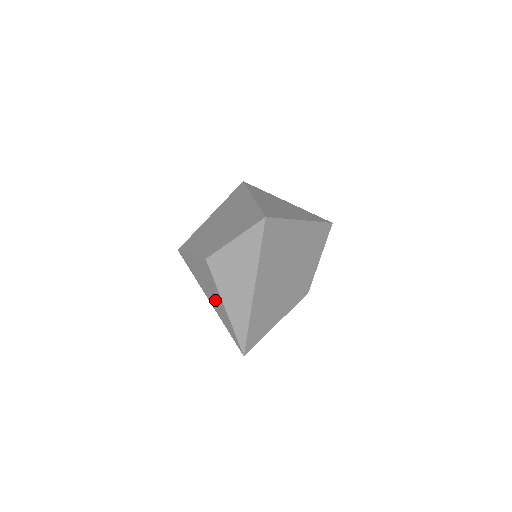
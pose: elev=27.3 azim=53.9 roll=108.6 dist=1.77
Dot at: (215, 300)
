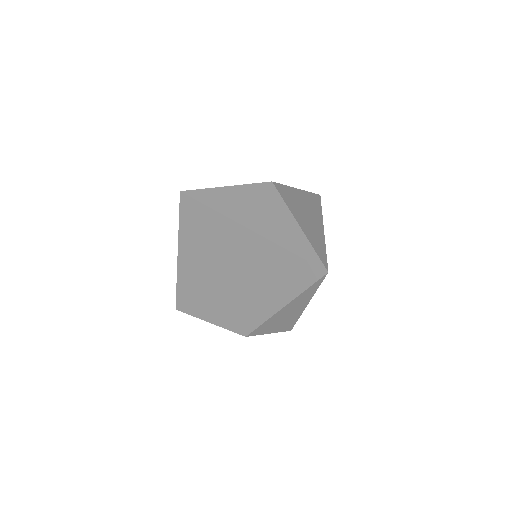
Dot at: (271, 221)
